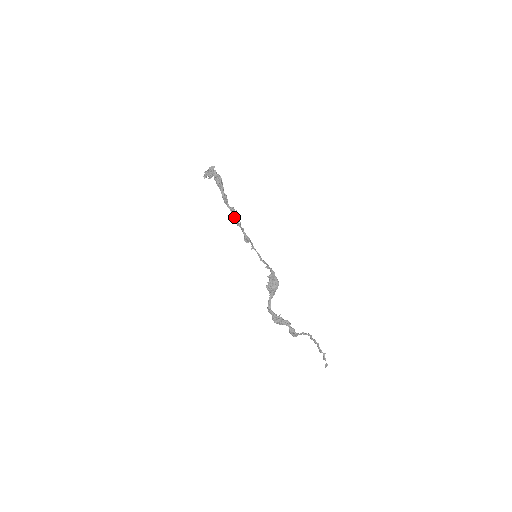
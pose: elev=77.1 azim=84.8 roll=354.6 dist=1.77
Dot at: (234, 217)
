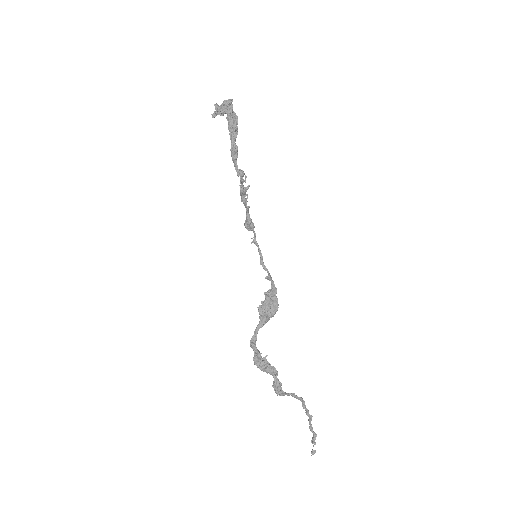
Dot at: (240, 186)
